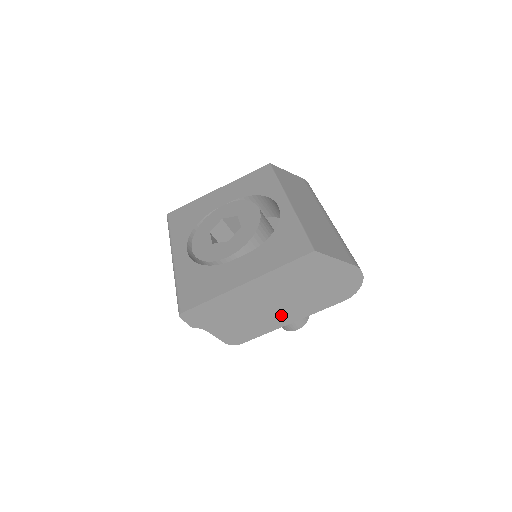
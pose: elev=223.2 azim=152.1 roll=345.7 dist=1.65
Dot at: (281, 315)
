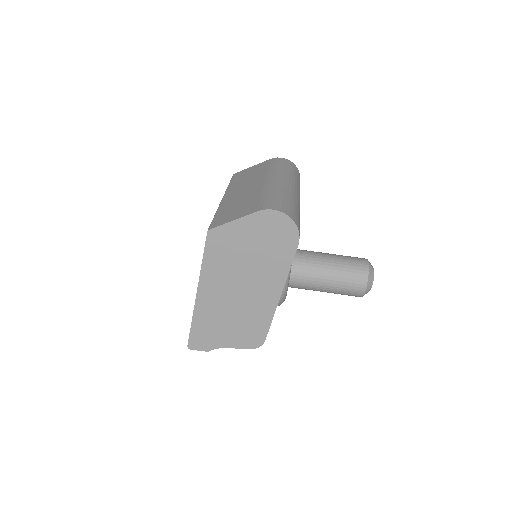
Dot at: (261, 297)
